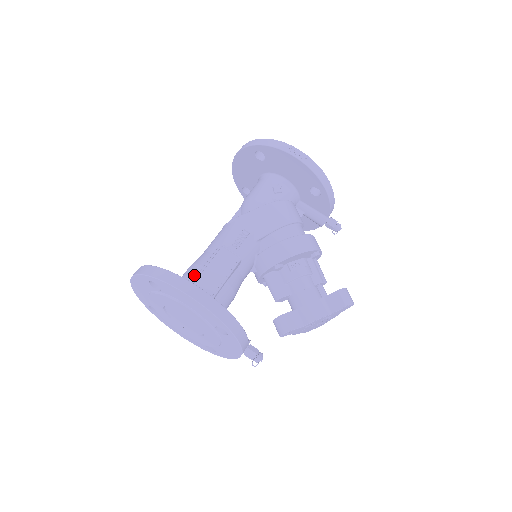
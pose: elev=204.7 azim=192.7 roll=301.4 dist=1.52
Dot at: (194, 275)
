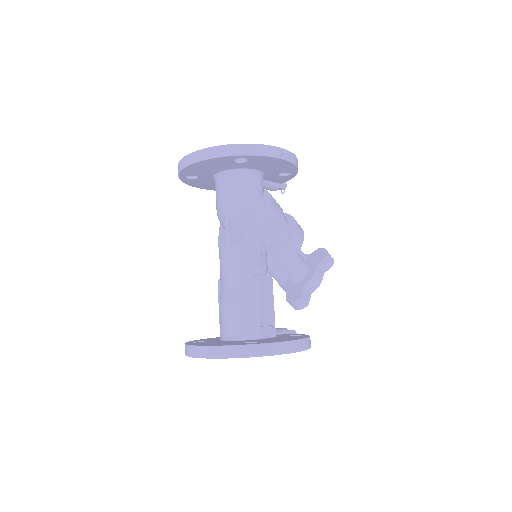
Dot at: (253, 318)
